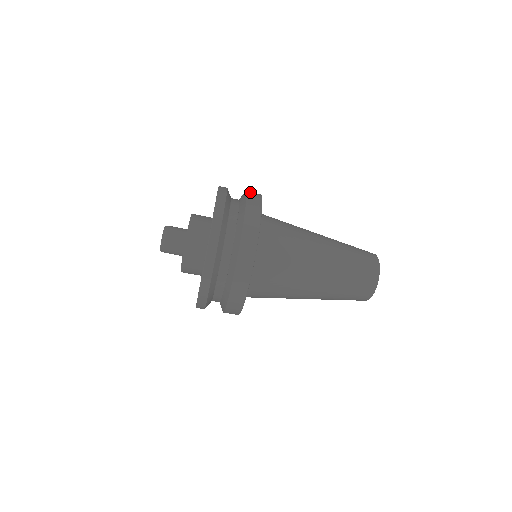
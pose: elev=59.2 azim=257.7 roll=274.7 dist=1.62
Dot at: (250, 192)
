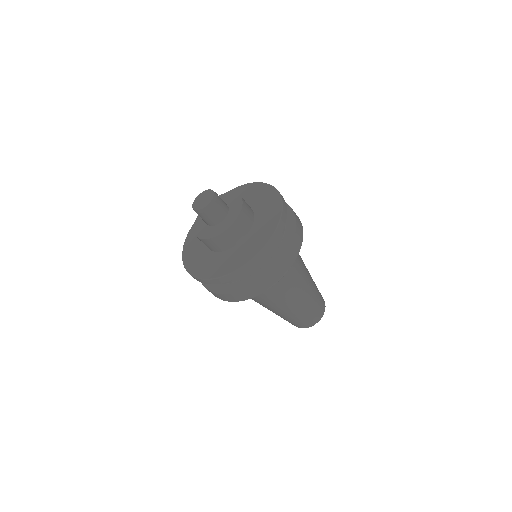
Dot at: (295, 213)
